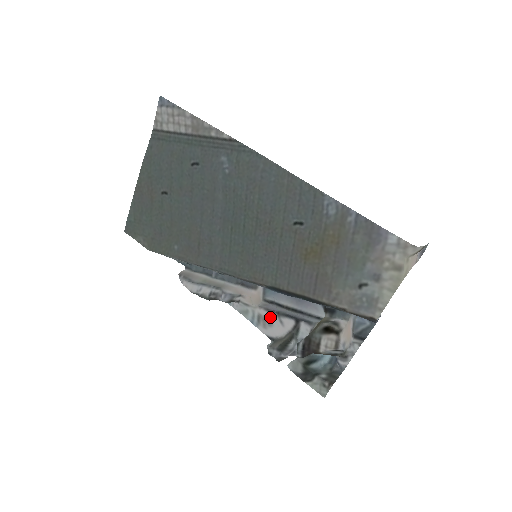
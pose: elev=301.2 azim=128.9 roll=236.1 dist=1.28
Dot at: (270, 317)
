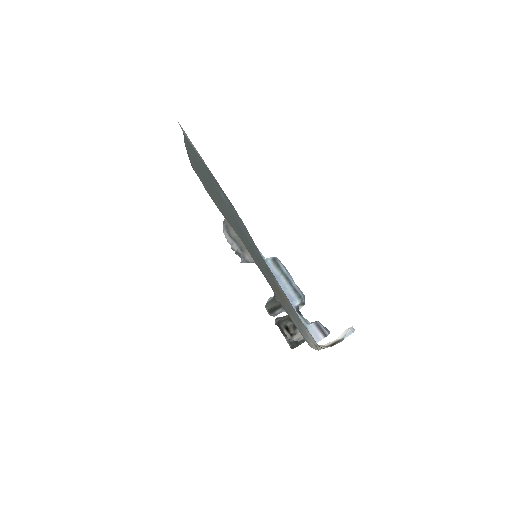
Dot at: occluded
